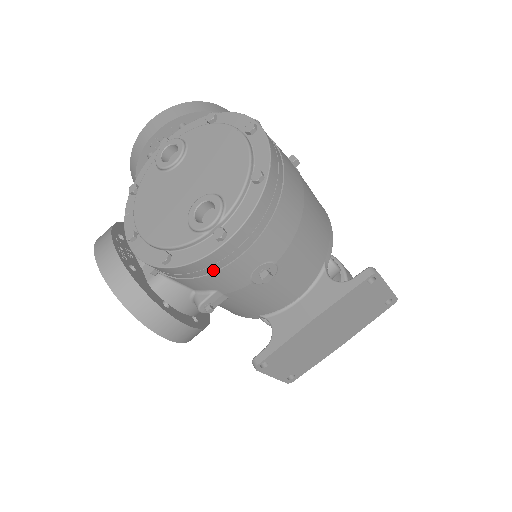
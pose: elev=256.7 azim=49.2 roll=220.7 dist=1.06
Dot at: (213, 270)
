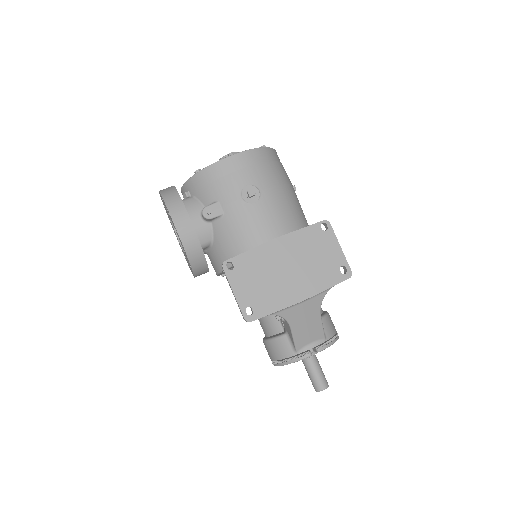
Dot at: (221, 176)
